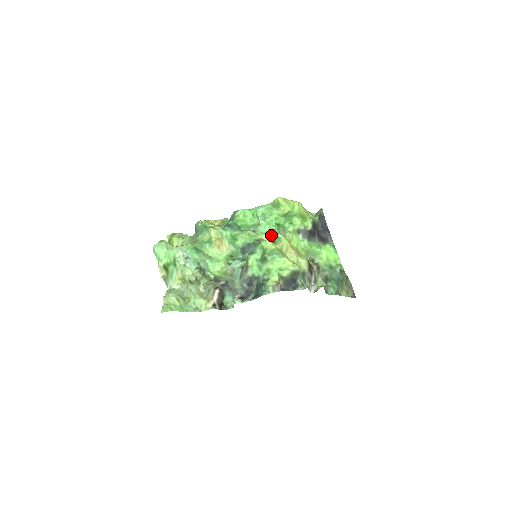
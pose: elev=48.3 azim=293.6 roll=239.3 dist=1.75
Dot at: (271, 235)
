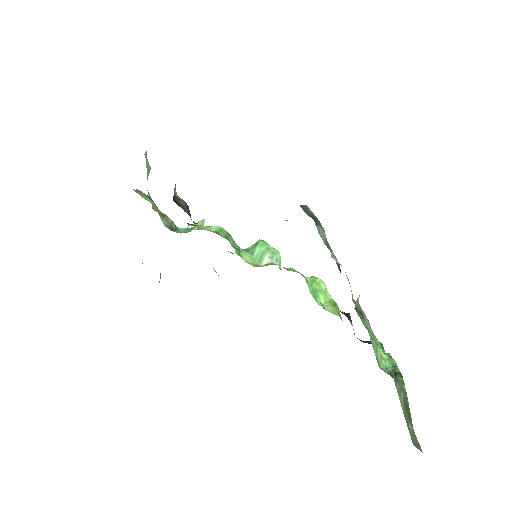
Dot at: (288, 270)
